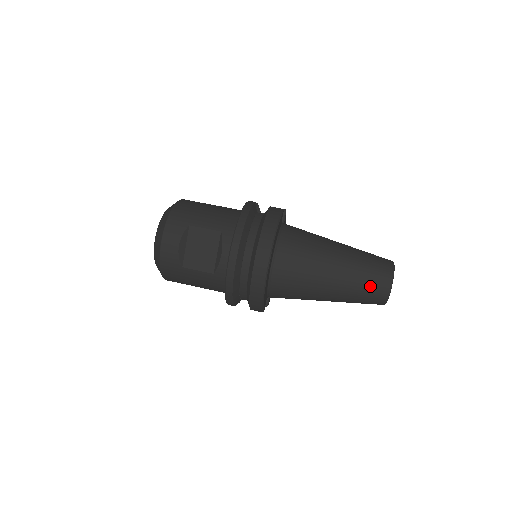
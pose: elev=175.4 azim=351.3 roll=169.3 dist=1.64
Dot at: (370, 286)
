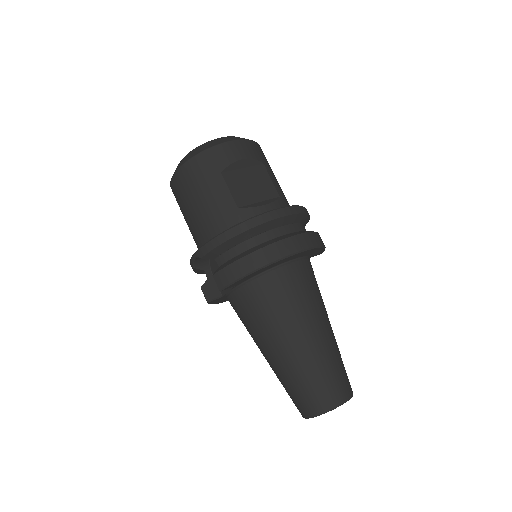
Dot at: (330, 380)
